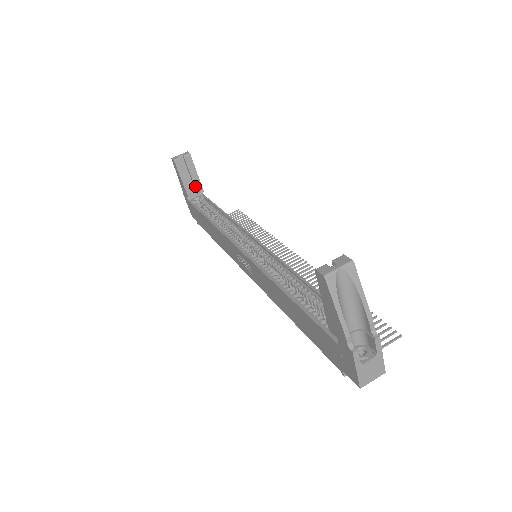
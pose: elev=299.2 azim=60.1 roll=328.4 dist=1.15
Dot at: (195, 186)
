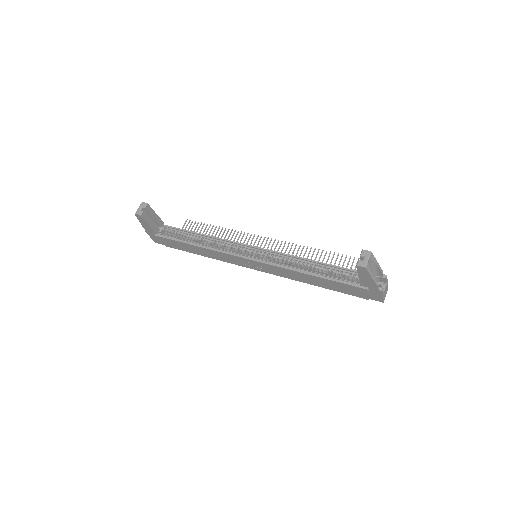
Dot at: (158, 223)
